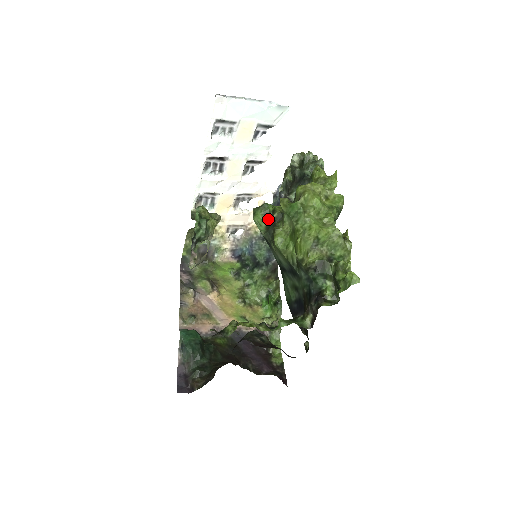
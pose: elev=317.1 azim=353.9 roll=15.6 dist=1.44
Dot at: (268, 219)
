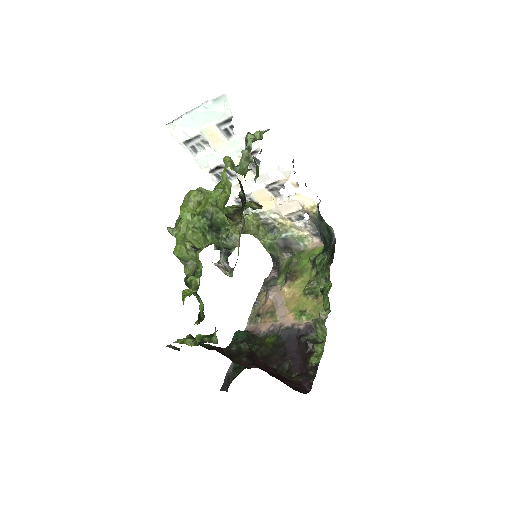
Dot at: occluded
